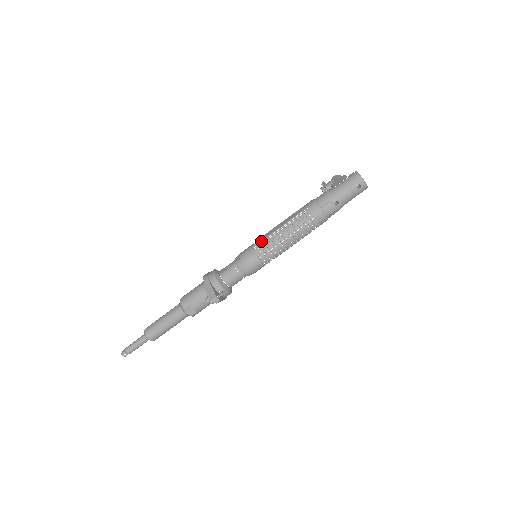
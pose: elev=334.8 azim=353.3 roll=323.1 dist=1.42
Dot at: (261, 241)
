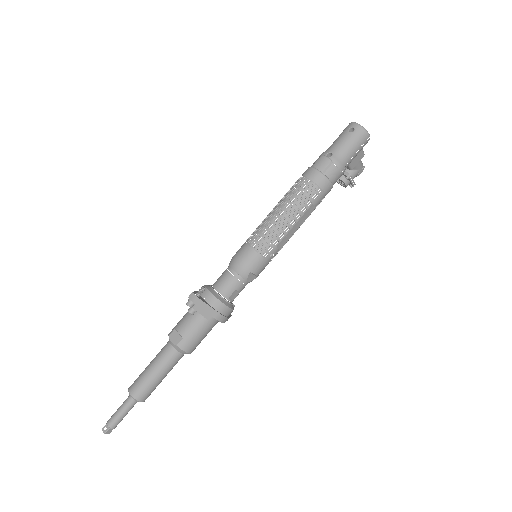
Dot at: occluded
